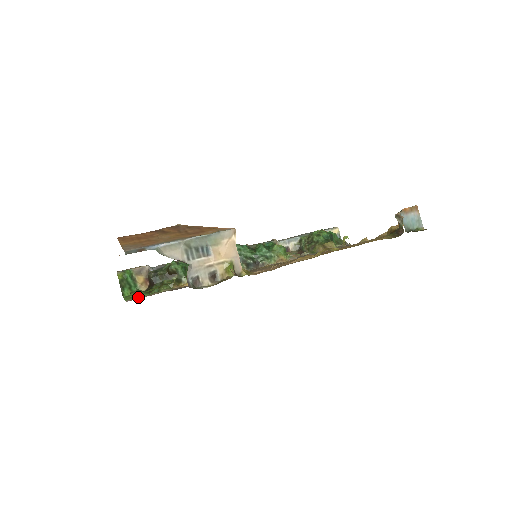
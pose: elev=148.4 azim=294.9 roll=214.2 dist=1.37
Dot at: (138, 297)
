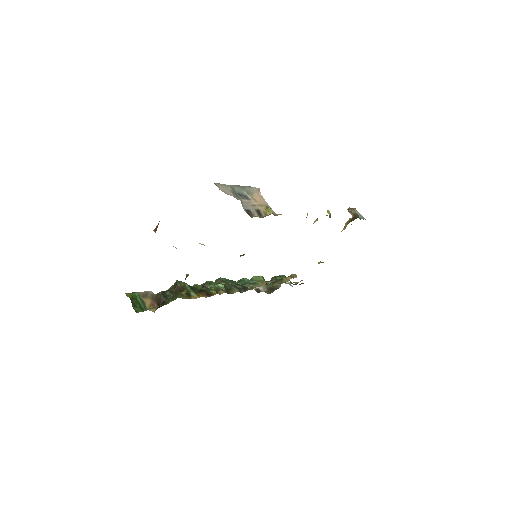
Dot at: (157, 306)
